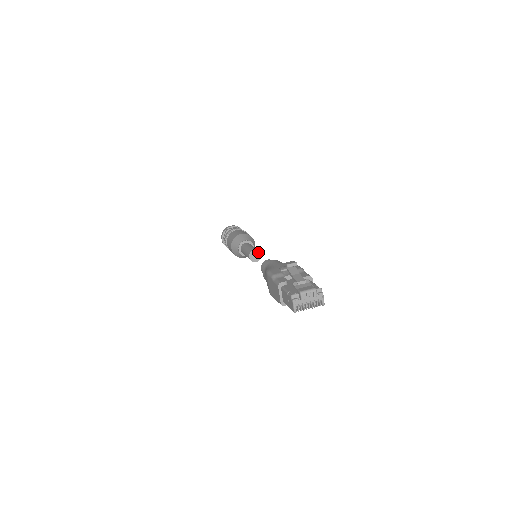
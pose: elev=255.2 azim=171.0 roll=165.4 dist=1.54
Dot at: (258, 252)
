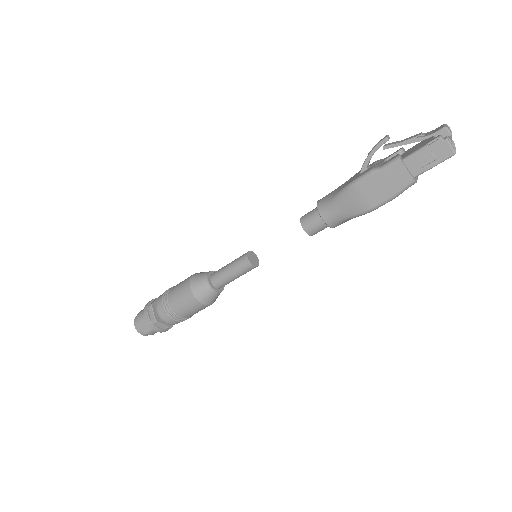
Dot at: (252, 253)
